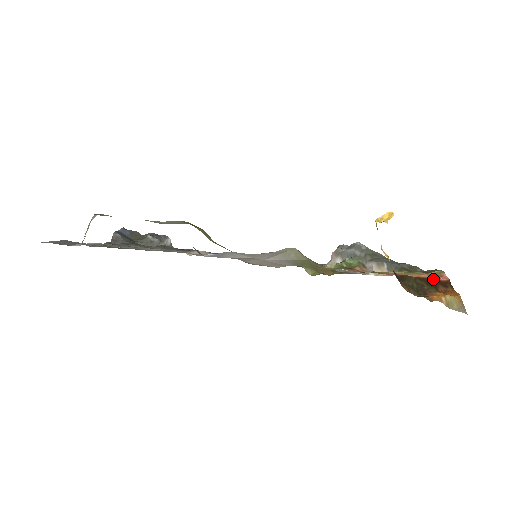
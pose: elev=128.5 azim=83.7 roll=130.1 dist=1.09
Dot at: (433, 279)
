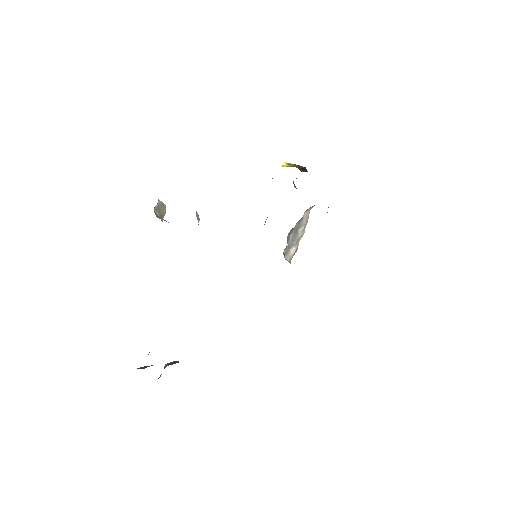
Dot at: occluded
